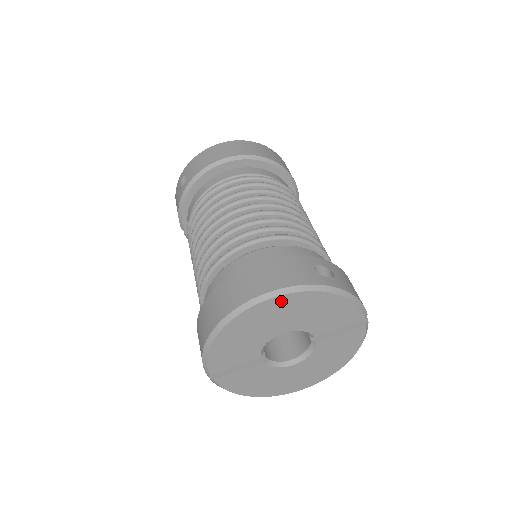
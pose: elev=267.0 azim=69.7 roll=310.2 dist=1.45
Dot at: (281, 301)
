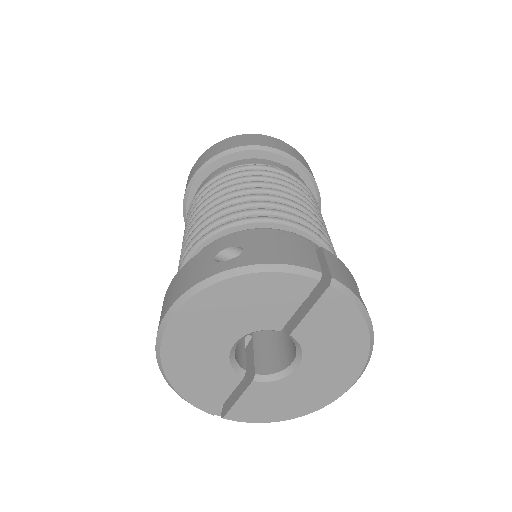
Dot at: (185, 316)
